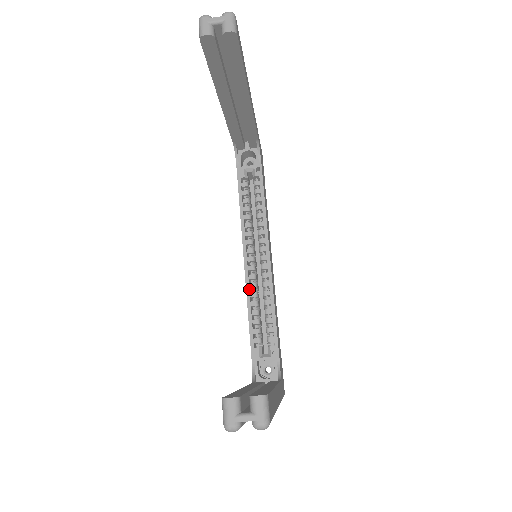
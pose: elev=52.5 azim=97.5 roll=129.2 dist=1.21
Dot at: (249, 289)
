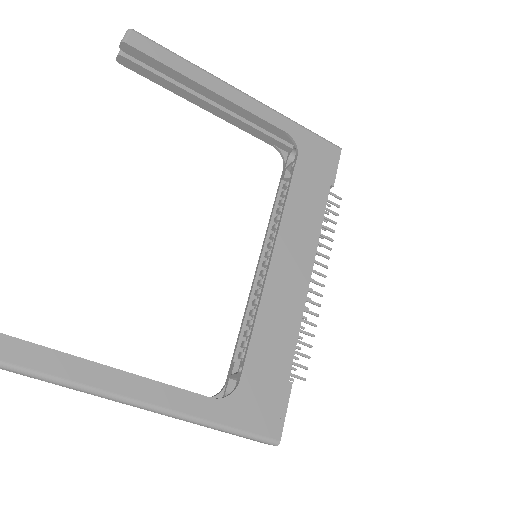
Dot at: (250, 295)
